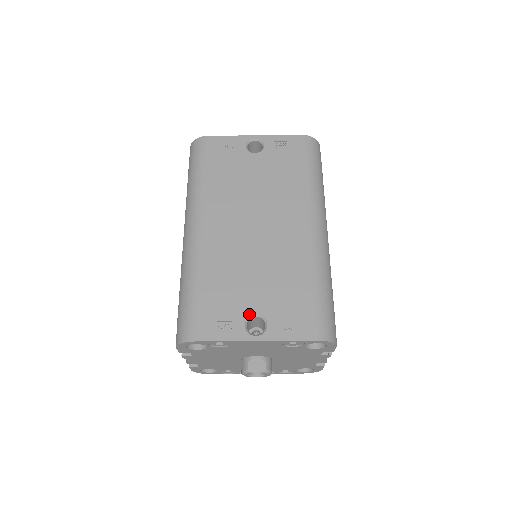
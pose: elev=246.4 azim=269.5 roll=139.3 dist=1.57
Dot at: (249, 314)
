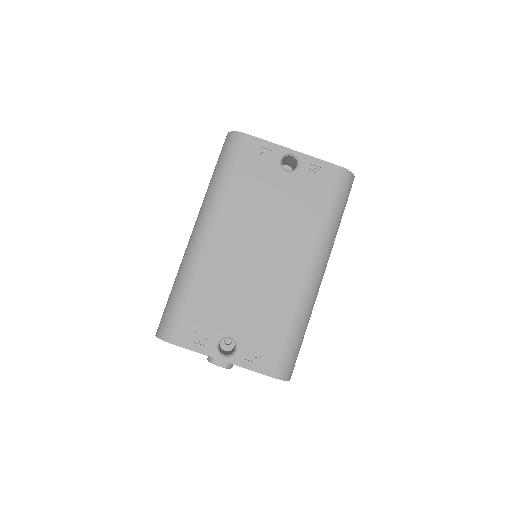
Dot at: (225, 335)
